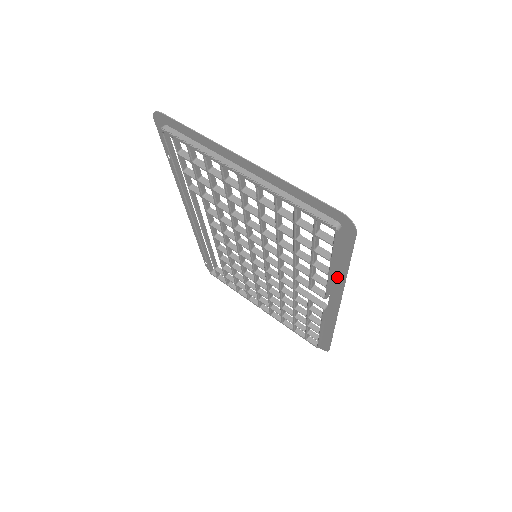
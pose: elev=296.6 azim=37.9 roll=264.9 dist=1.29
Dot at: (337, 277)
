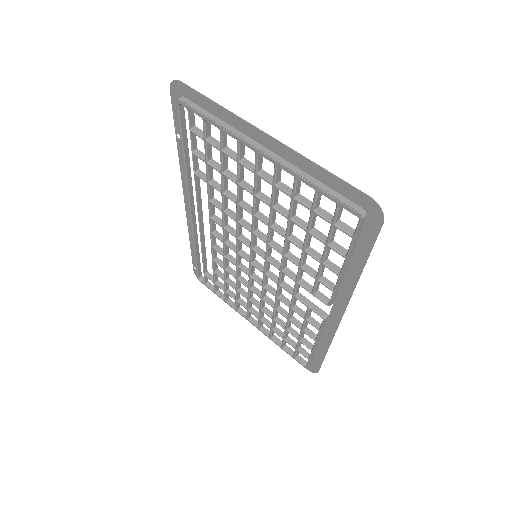
Dot at: (348, 279)
